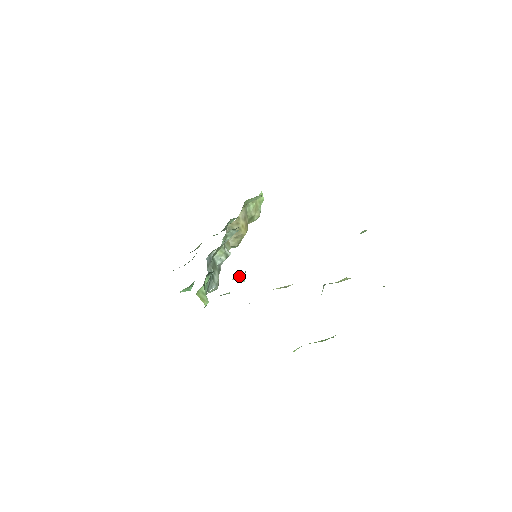
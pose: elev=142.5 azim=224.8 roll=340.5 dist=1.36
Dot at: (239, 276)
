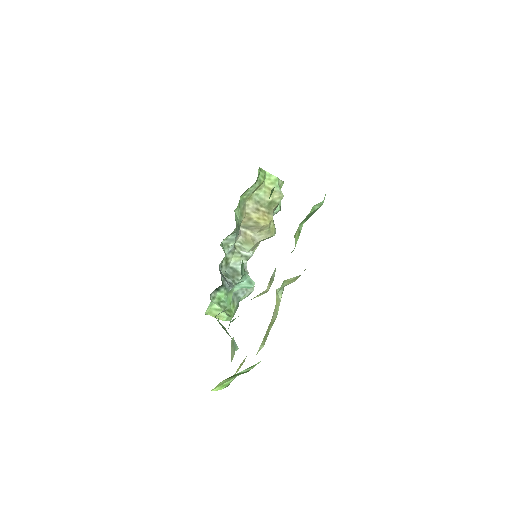
Dot at: (239, 285)
